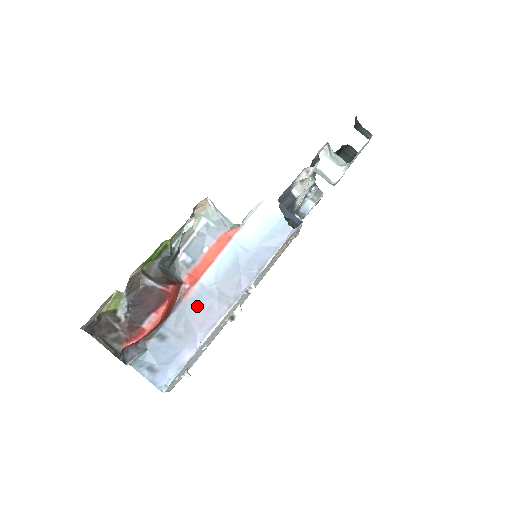
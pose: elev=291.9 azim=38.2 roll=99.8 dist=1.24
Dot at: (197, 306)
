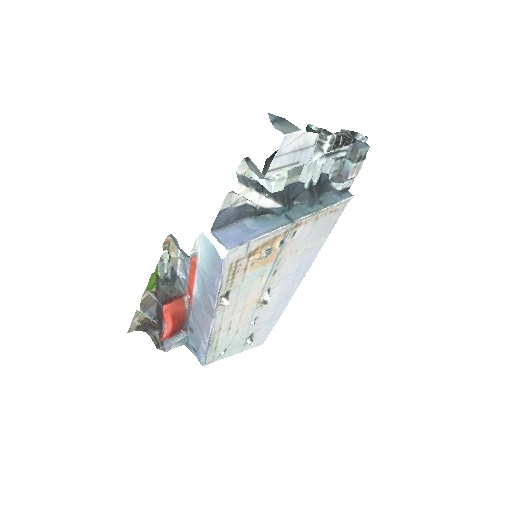
Dot at: (198, 312)
